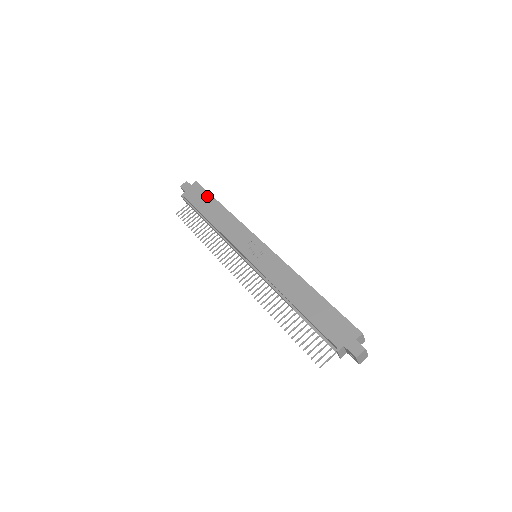
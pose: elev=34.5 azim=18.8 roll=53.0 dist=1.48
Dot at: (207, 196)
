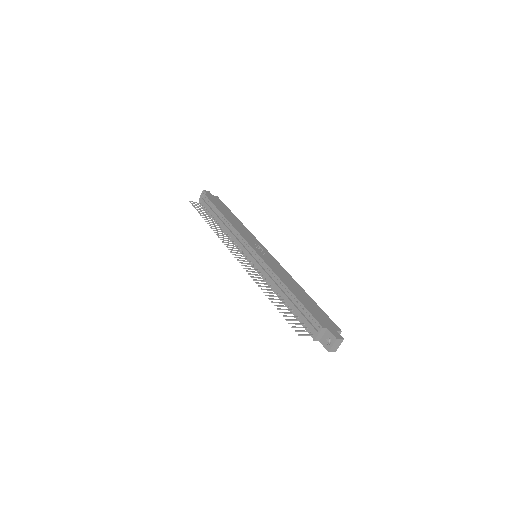
Dot at: (226, 207)
